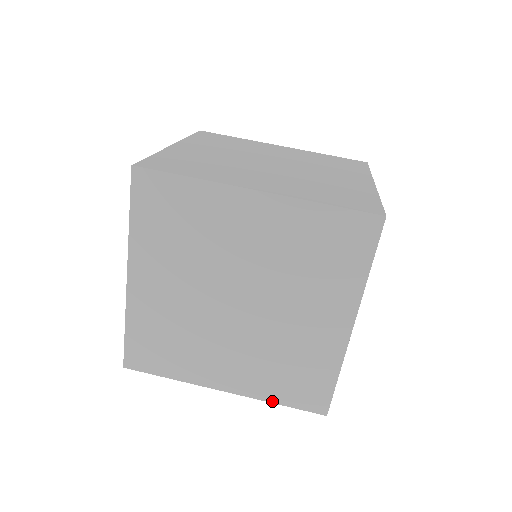
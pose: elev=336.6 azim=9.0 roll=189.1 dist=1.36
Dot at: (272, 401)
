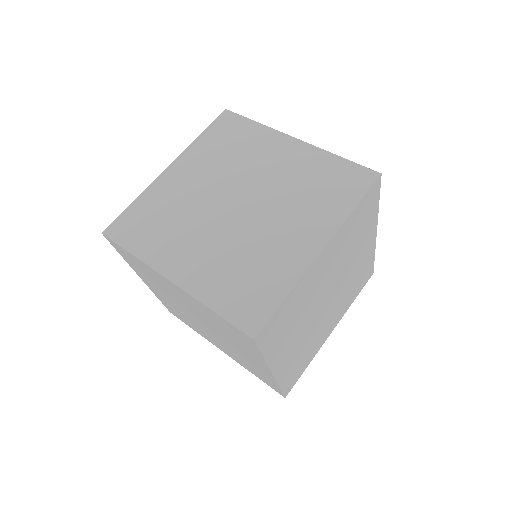
Dot at: (208, 305)
